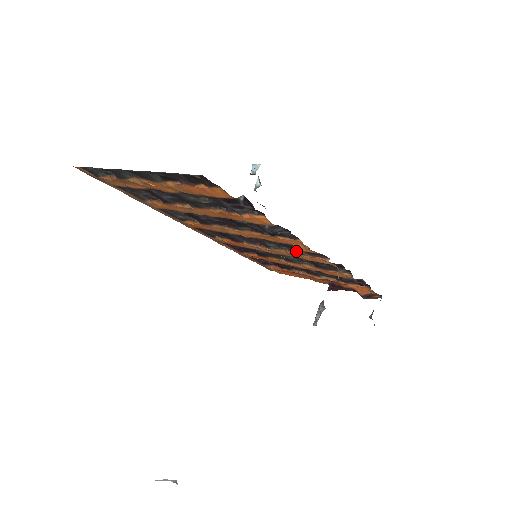
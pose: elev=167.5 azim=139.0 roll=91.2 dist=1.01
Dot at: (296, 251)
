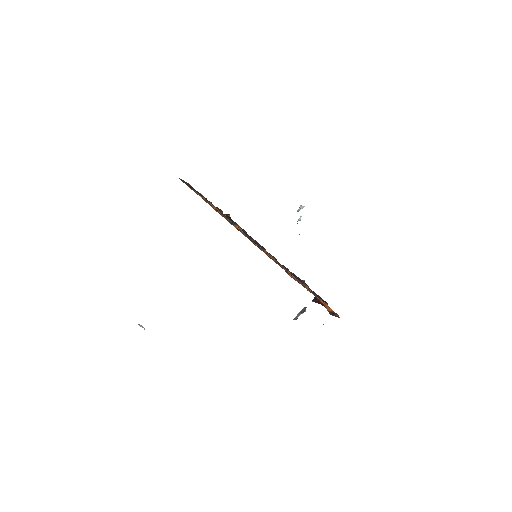
Dot at: (277, 261)
